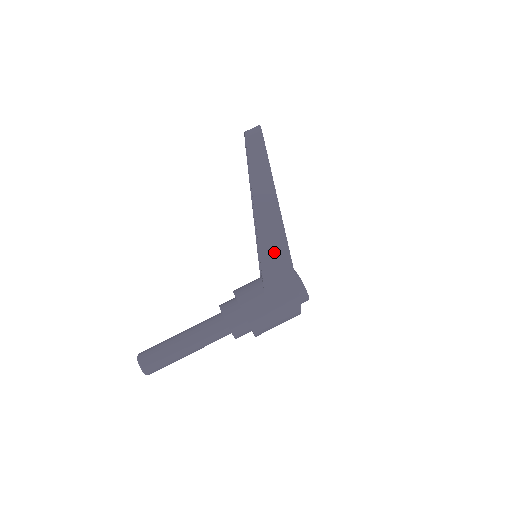
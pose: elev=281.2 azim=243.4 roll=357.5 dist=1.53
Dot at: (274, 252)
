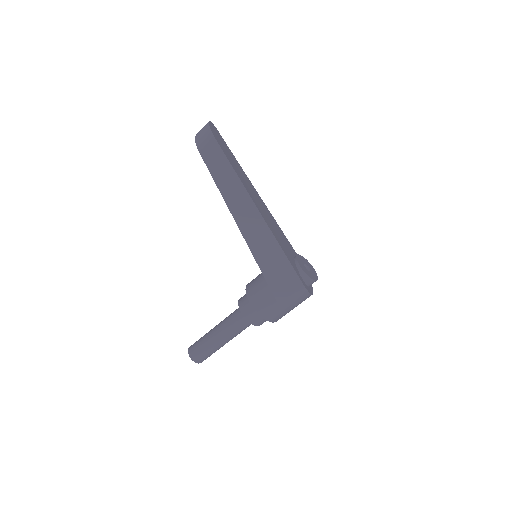
Dot at: (273, 263)
